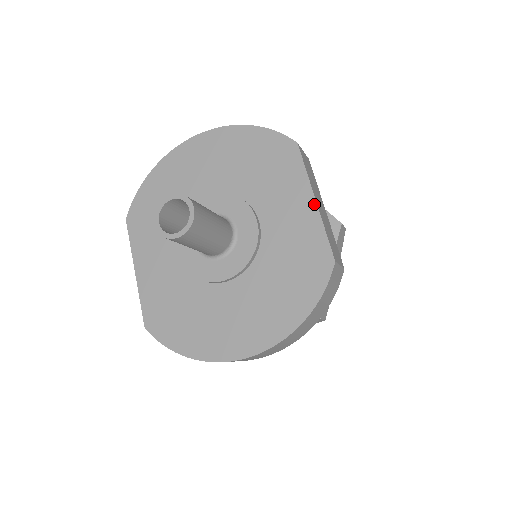
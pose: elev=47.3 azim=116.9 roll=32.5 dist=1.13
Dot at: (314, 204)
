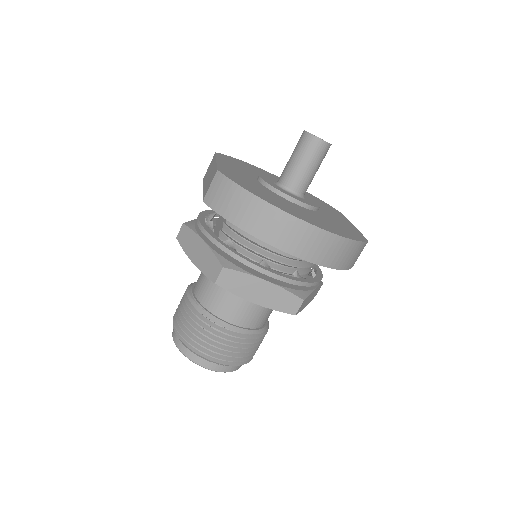
Dot at: (353, 225)
